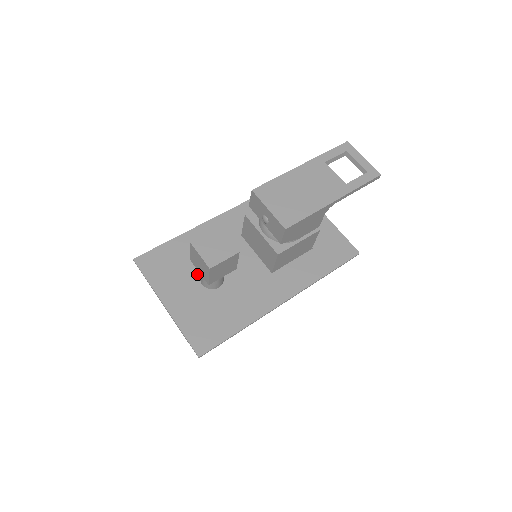
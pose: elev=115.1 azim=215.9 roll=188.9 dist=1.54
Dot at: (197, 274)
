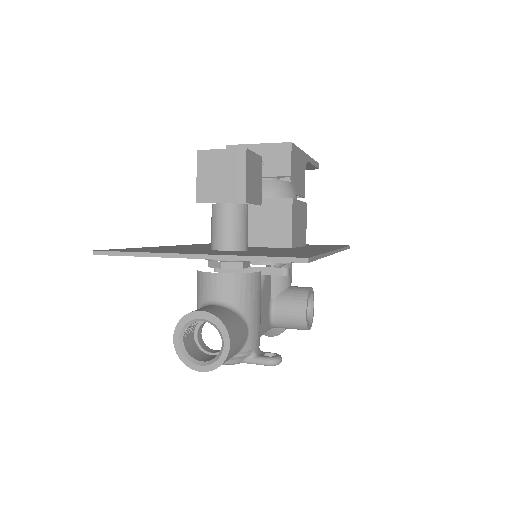
Dot at: occluded
